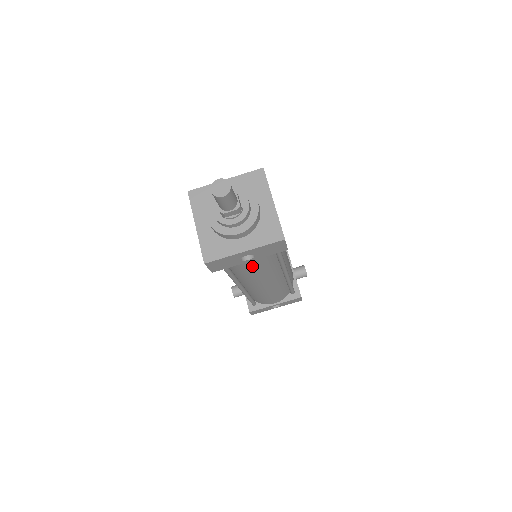
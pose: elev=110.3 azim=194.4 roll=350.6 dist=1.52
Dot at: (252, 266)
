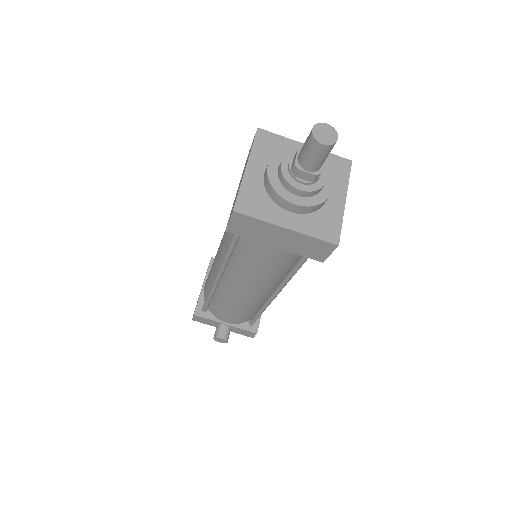
Dot at: occluded
